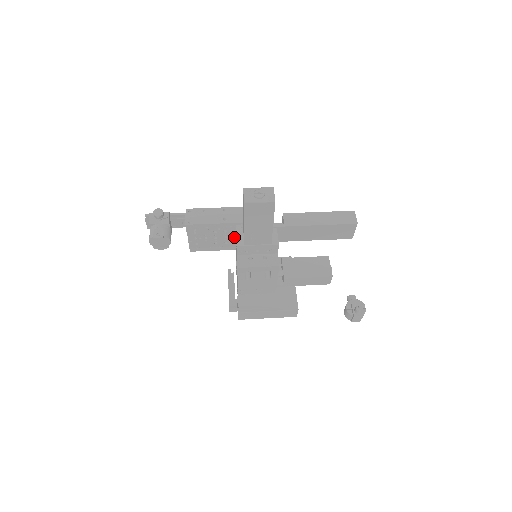
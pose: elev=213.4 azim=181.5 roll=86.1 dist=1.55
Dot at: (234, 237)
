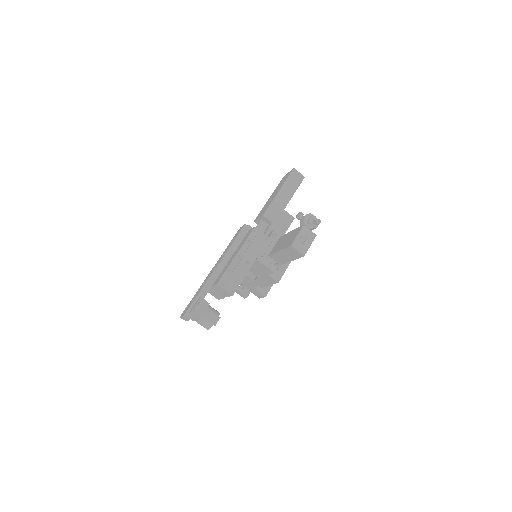
Dot at: occluded
